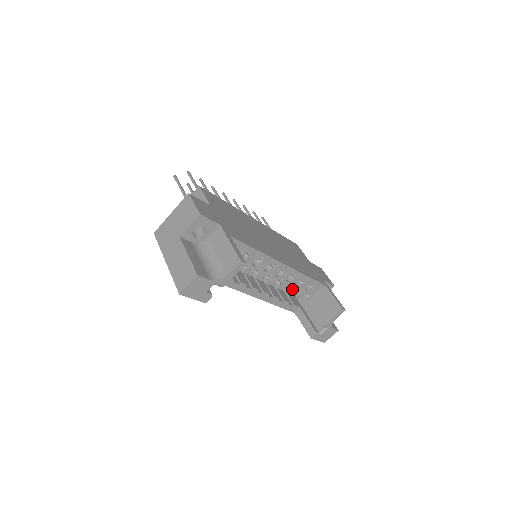
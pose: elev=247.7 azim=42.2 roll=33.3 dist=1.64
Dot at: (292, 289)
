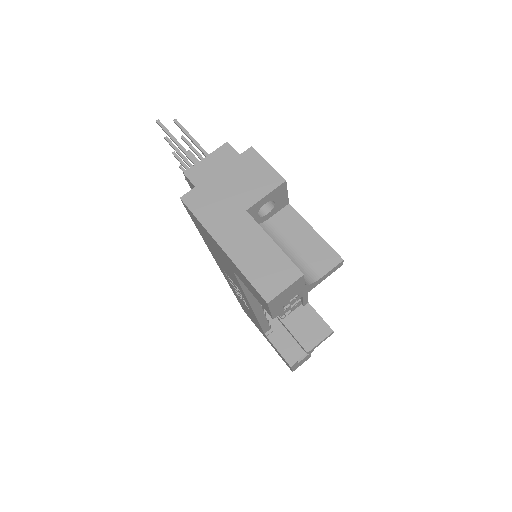
Dot at: occluded
